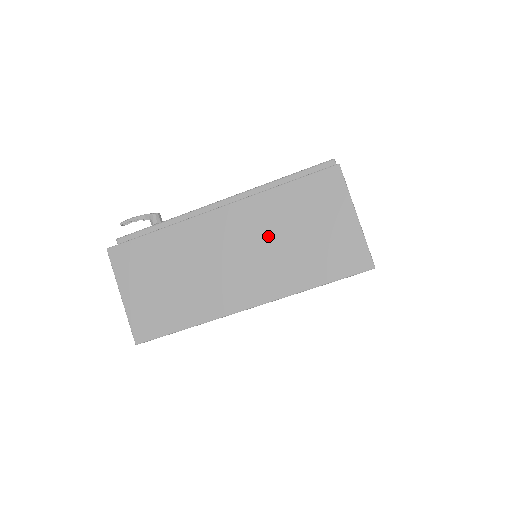
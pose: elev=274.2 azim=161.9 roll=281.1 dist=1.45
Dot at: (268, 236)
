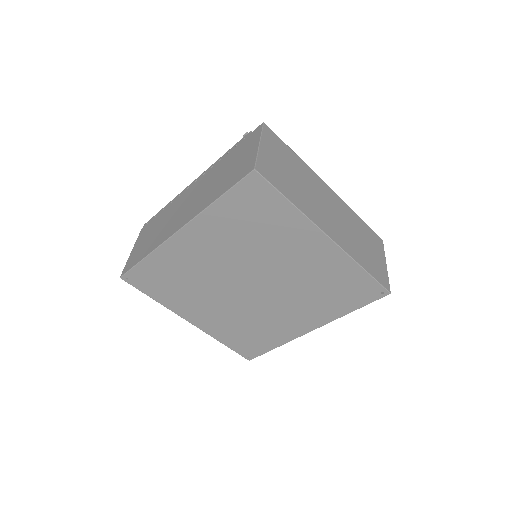
Dot at: (349, 224)
